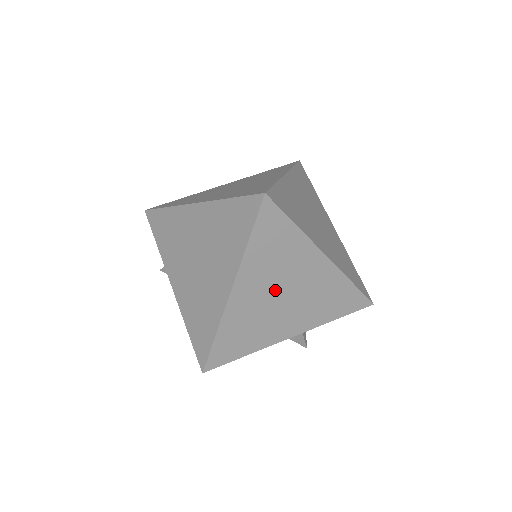
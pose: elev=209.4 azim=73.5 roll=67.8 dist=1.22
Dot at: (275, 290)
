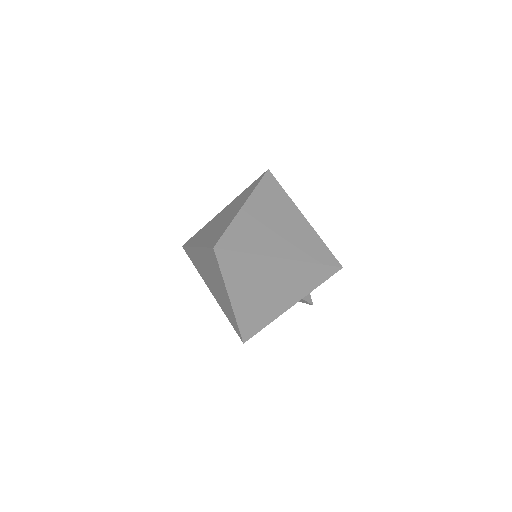
Dot at: (259, 289)
